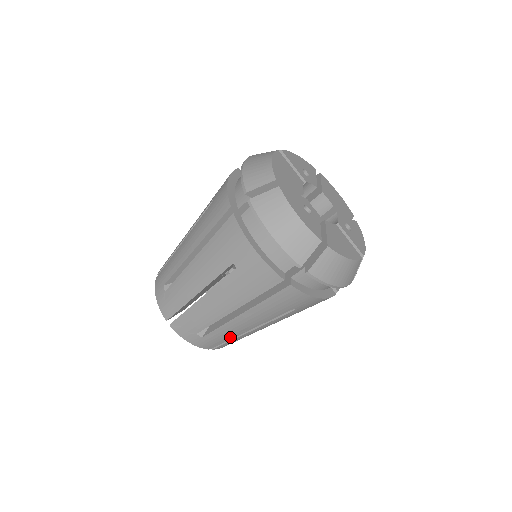
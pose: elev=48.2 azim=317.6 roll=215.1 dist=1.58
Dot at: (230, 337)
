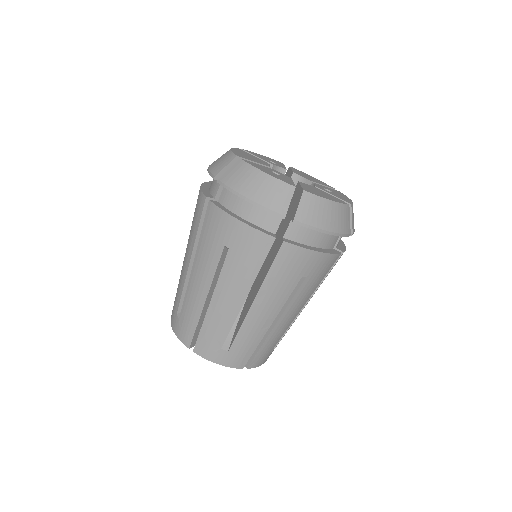
Dot at: (256, 341)
